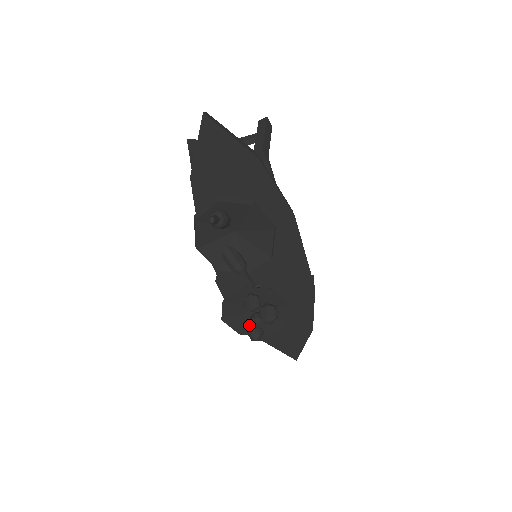
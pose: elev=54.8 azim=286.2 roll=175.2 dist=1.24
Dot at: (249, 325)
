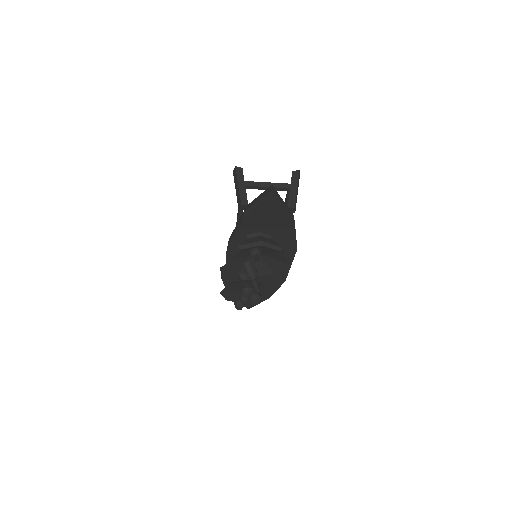
Dot at: (236, 297)
